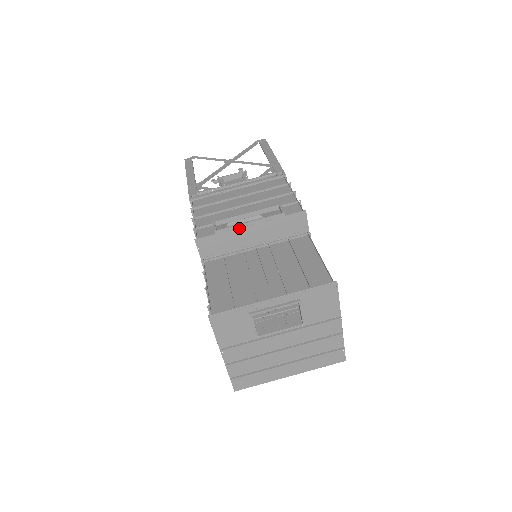
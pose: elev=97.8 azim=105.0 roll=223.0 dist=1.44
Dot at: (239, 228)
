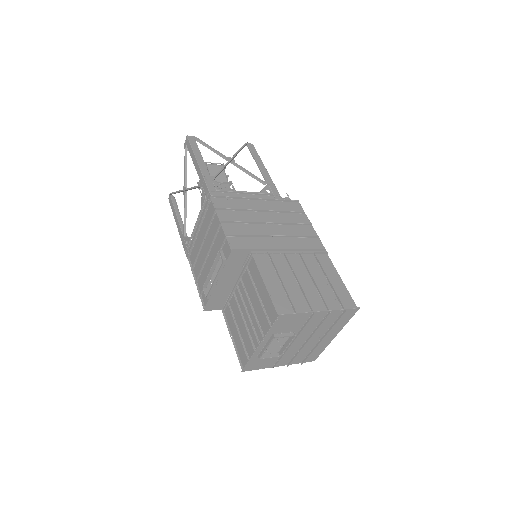
Dot at: (214, 288)
